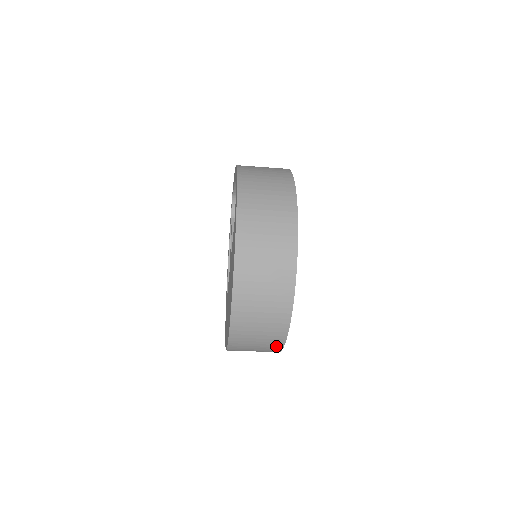
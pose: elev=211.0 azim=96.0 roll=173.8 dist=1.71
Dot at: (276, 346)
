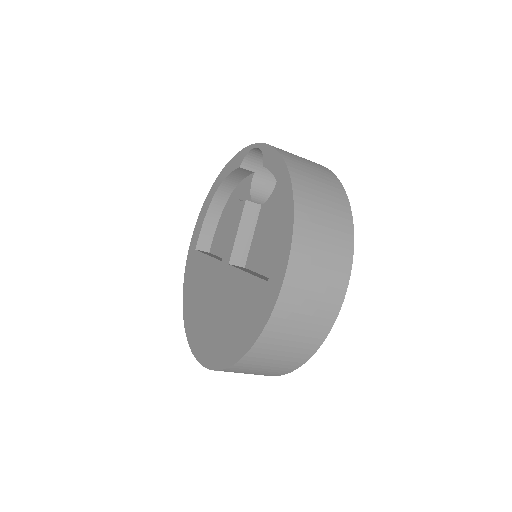
Dot at: occluded
